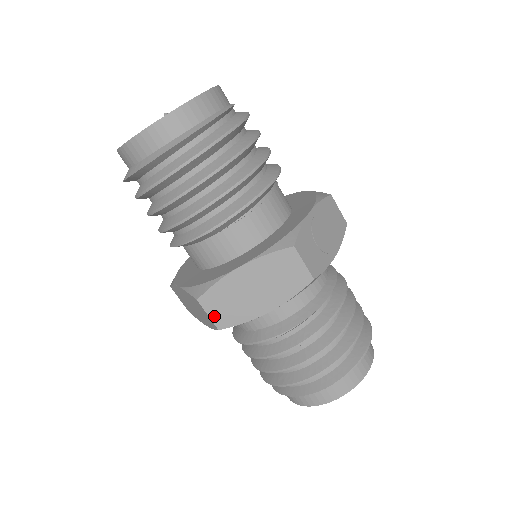
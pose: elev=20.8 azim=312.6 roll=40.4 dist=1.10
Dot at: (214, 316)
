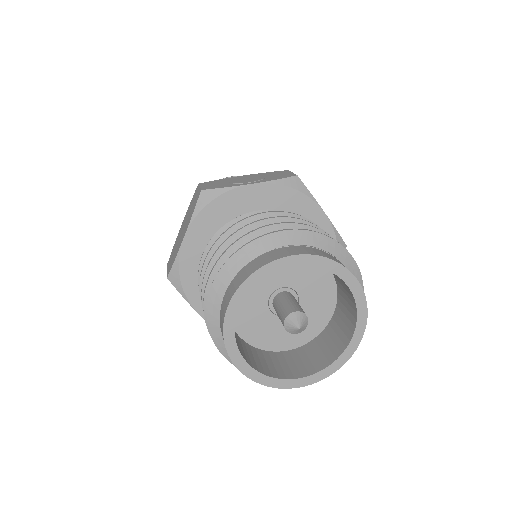
Dot at: (168, 270)
